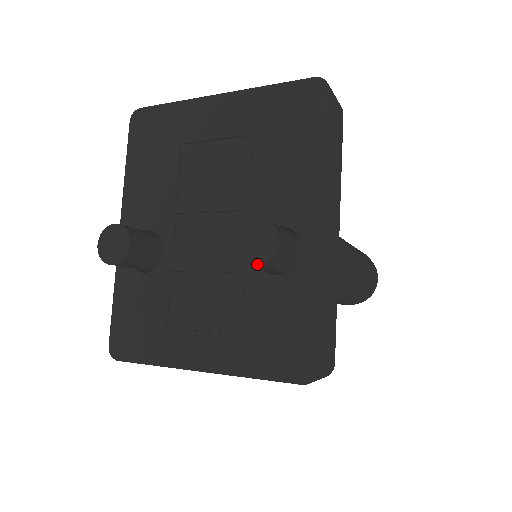
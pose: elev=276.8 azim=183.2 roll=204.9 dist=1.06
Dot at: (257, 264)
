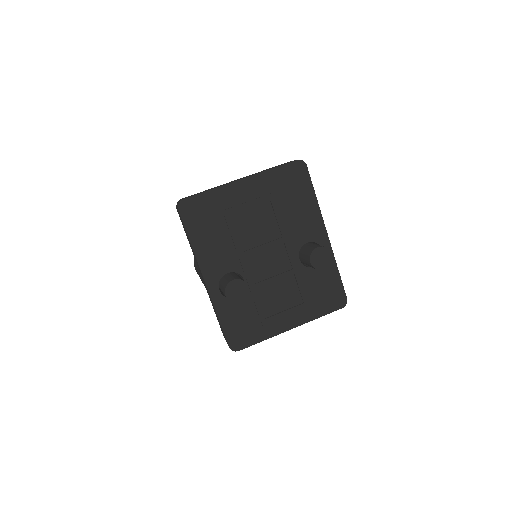
Dot at: (326, 268)
